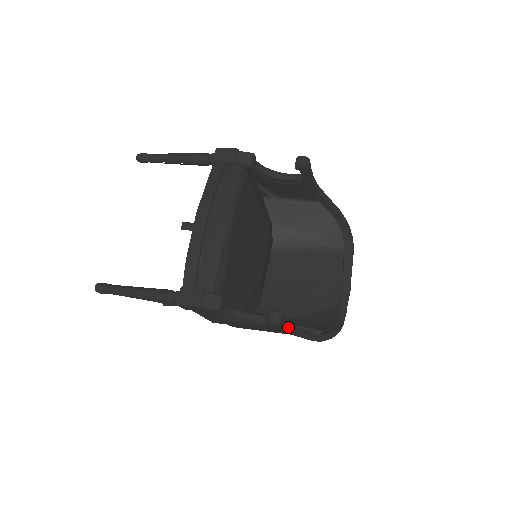
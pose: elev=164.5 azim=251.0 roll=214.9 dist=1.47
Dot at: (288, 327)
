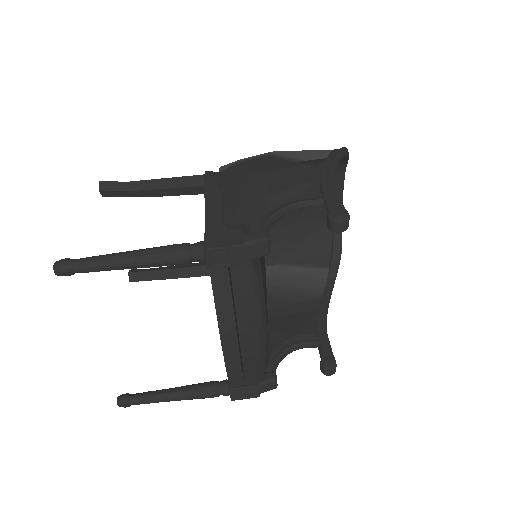
Dot at: (328, 340)
